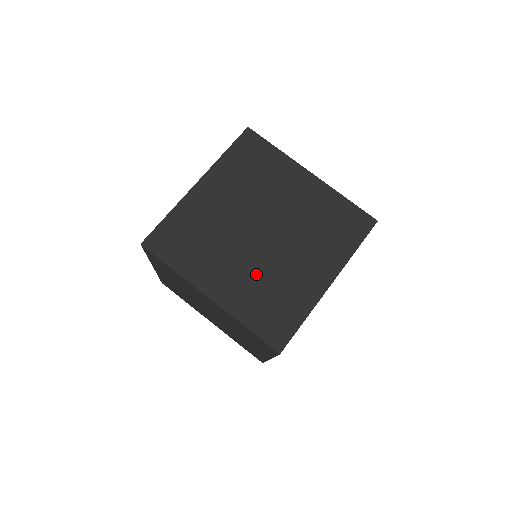
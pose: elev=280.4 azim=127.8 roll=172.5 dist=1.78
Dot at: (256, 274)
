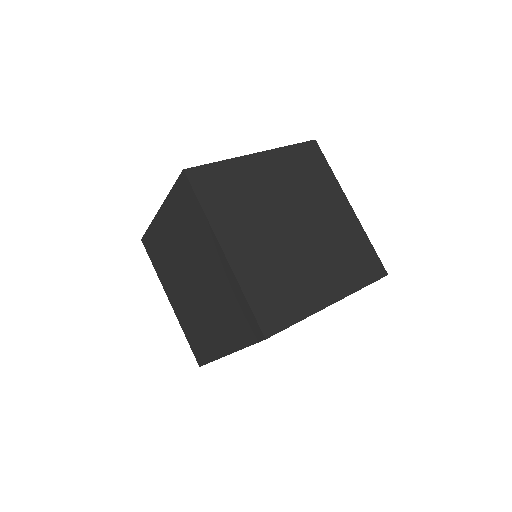
Dot at: (274, 257)
